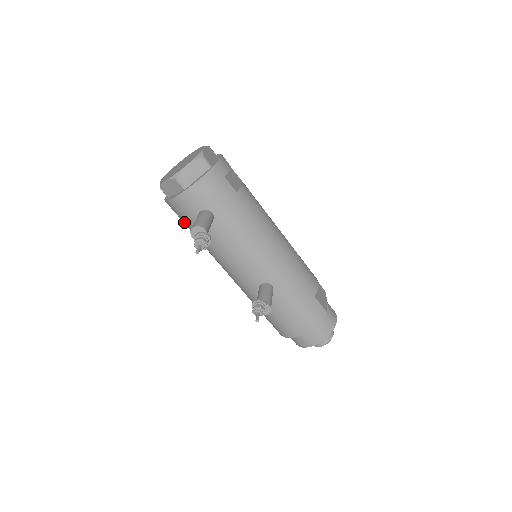
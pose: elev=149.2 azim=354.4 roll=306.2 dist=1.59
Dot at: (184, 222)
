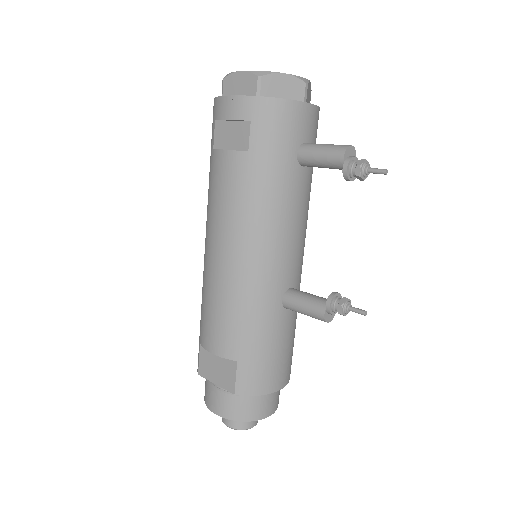
Dot at: (262, 143)
